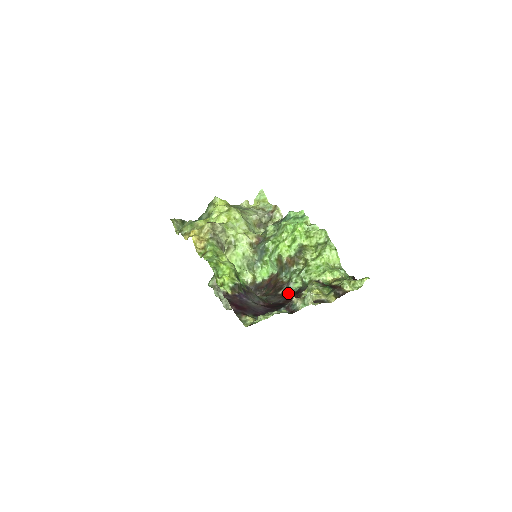
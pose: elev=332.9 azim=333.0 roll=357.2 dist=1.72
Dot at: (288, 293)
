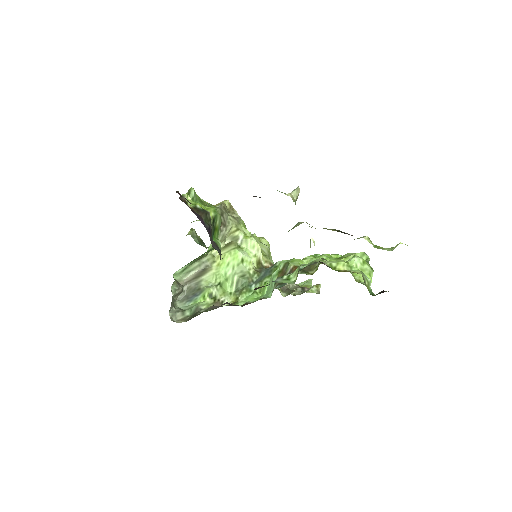
Dot at: occluded
